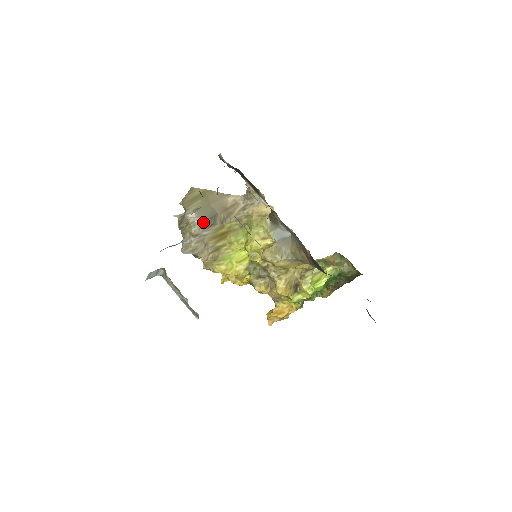
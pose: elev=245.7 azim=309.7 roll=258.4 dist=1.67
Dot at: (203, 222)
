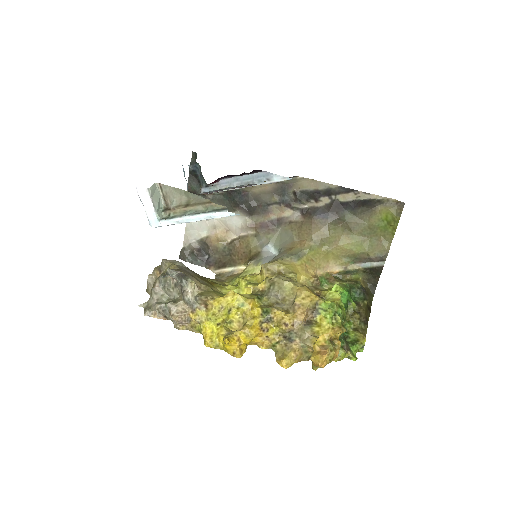
Dot at: (184, 265)
